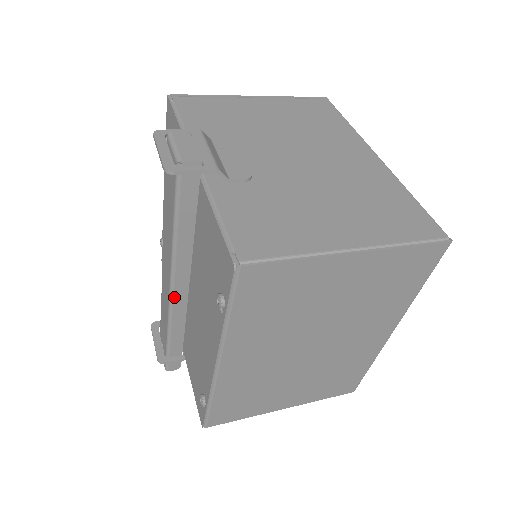
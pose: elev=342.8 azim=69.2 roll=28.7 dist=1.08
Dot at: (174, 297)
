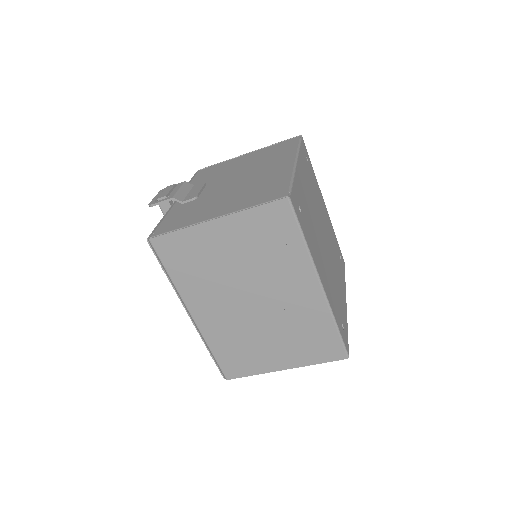
Dot at: occluded
